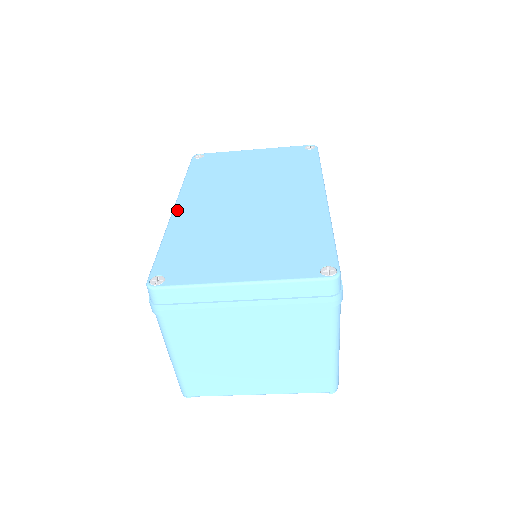
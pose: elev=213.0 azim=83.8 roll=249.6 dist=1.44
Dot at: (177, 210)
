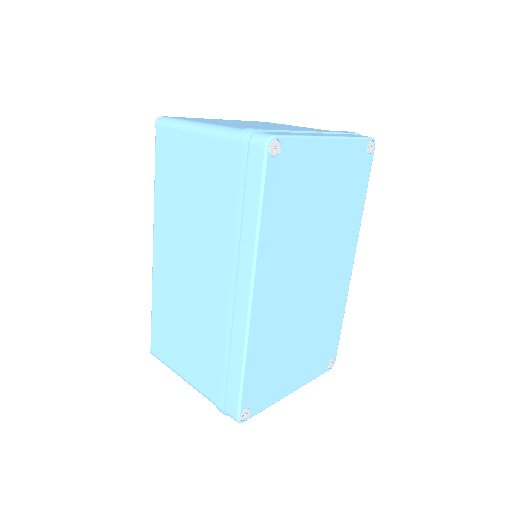
Dot at: (255, 308)
